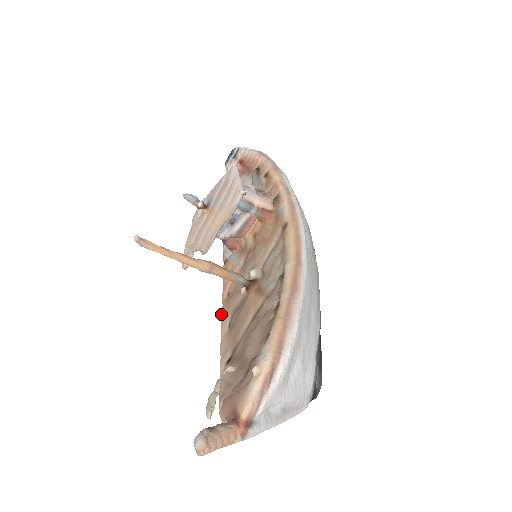
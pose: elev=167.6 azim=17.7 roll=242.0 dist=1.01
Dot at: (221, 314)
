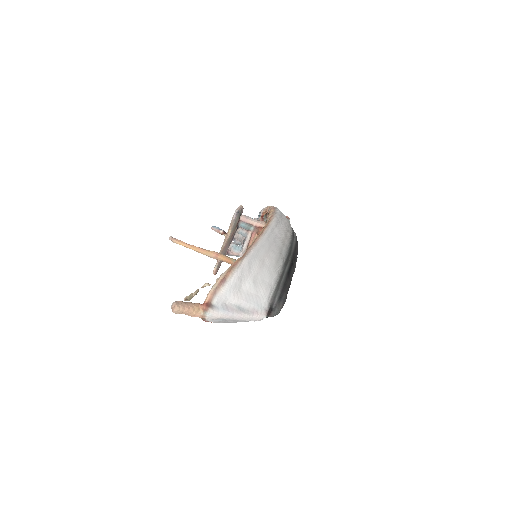
Dot at: occluded
